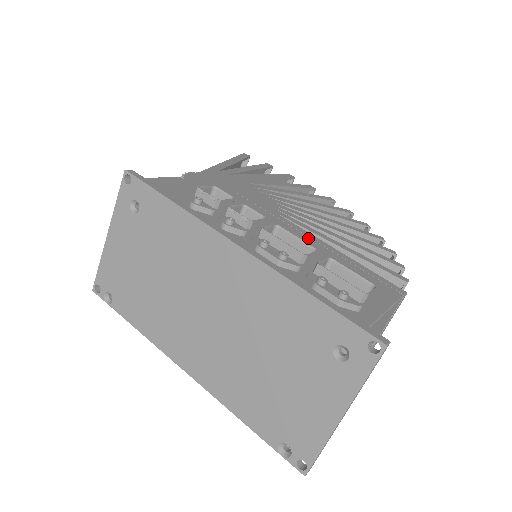
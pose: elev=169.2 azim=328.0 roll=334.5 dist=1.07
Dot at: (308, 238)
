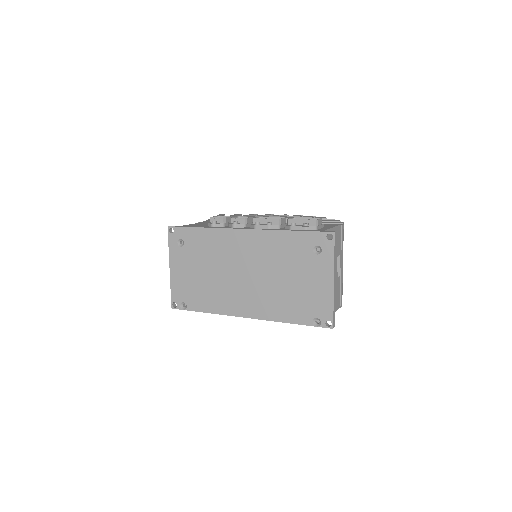
Dot at: occluded
